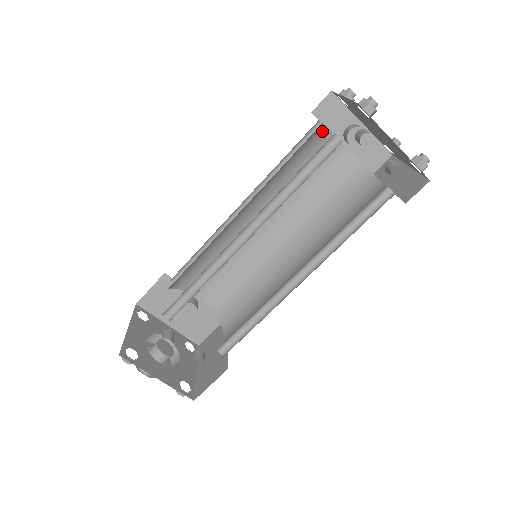
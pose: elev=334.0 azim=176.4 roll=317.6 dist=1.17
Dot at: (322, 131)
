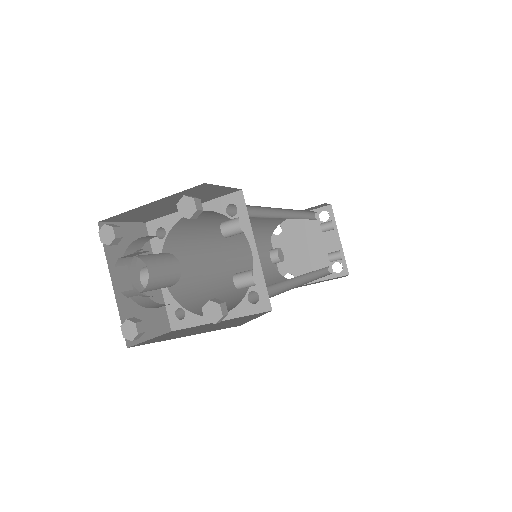
Dot at: (272, 232)
